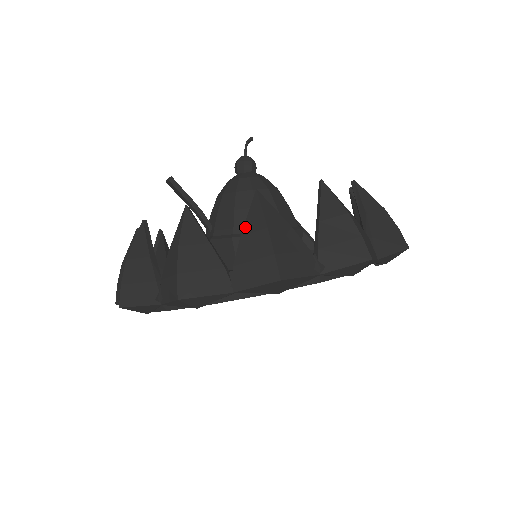
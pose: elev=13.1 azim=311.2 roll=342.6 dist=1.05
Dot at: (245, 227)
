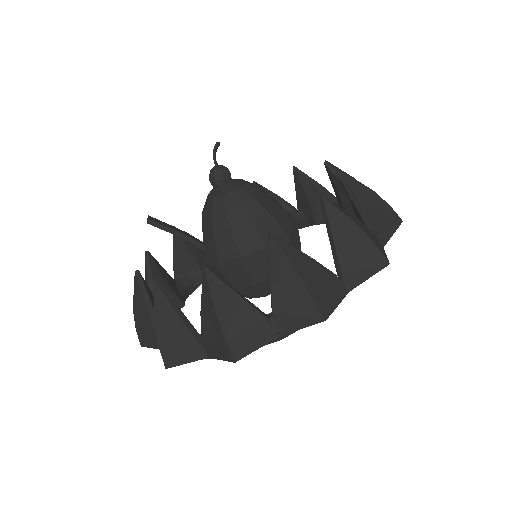
Dot at: (202, 304)
